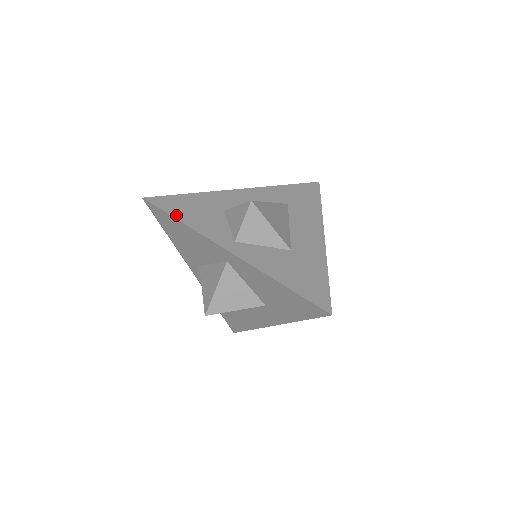
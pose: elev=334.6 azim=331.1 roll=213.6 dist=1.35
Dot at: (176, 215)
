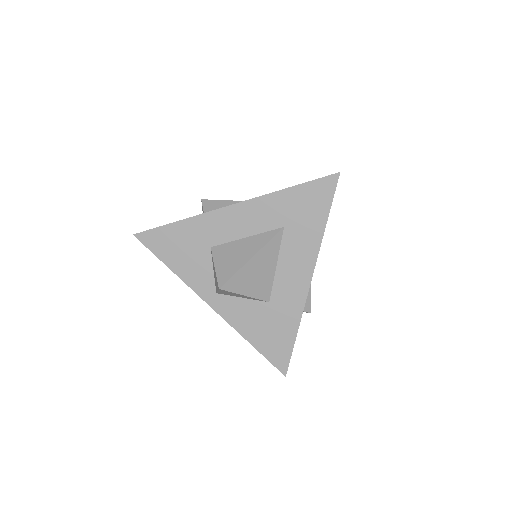
Dot at: (164, 259)
